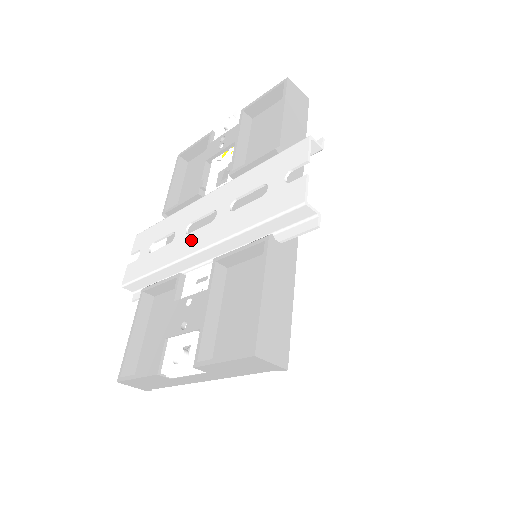
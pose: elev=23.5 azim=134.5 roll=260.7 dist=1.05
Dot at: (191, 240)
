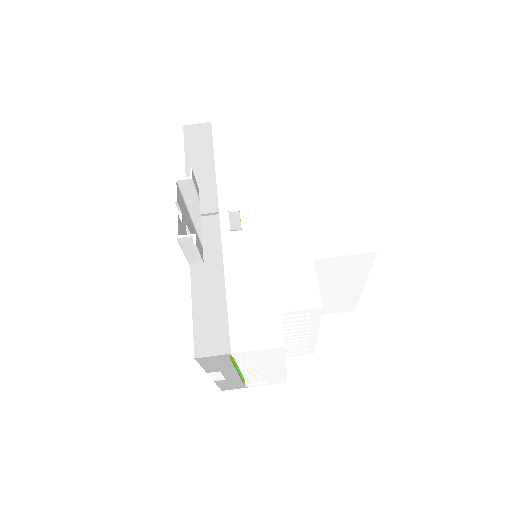
Dot at: occluded
